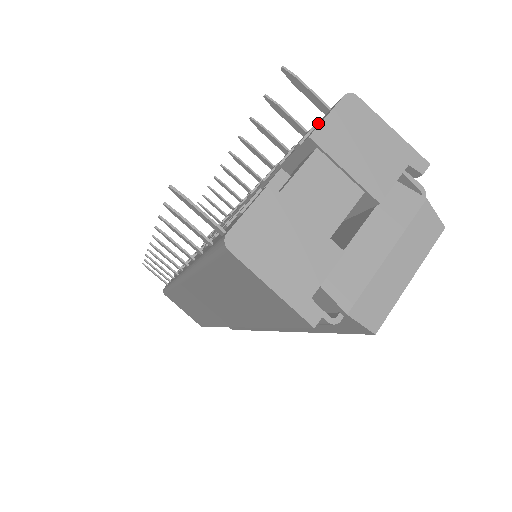
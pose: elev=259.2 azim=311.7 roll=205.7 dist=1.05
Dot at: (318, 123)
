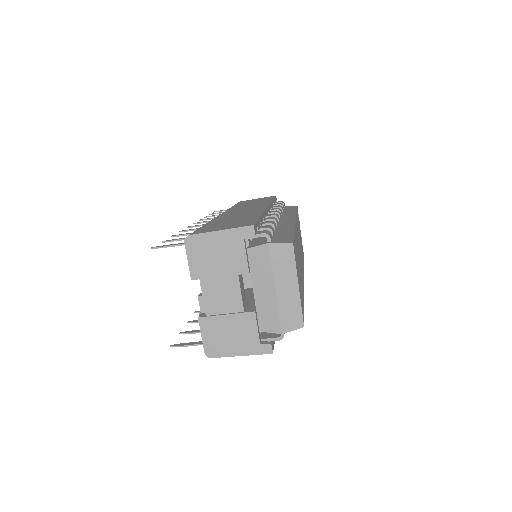
Dot at: occluded
